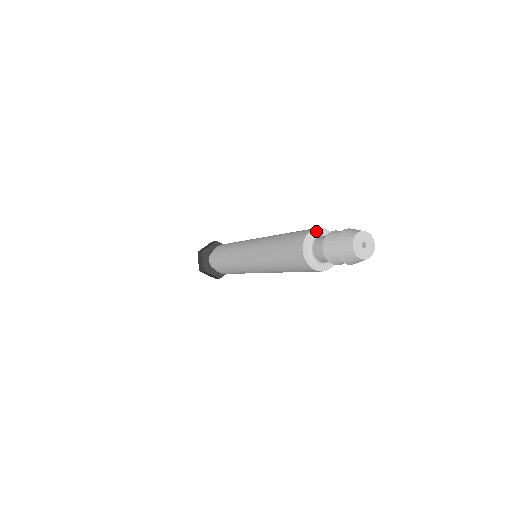
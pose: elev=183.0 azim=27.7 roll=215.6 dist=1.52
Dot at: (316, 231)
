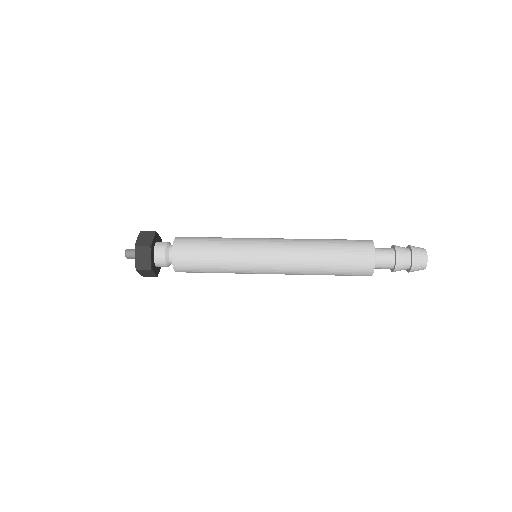
Dot at: (375, 256)
